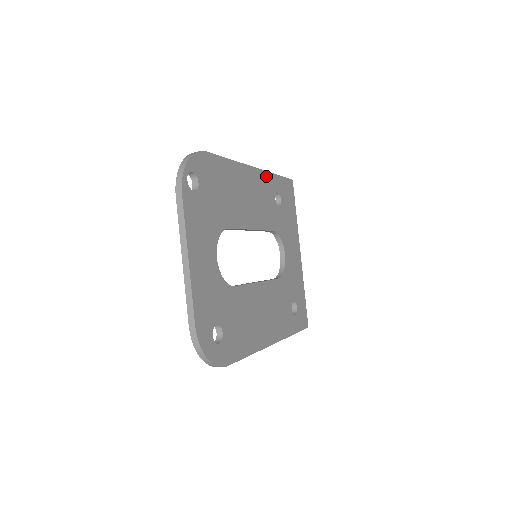
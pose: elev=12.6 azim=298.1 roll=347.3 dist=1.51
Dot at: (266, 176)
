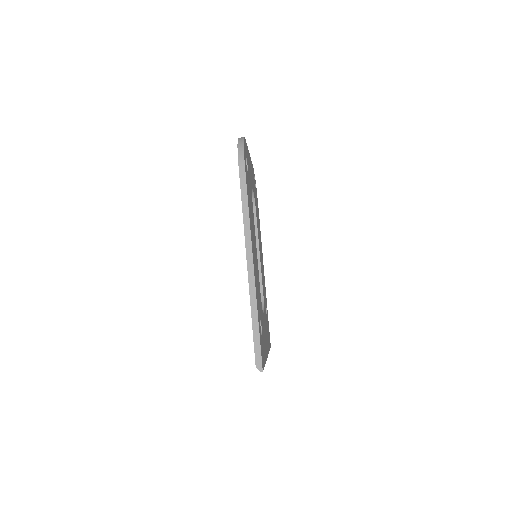
Dot at: (265, 290)
